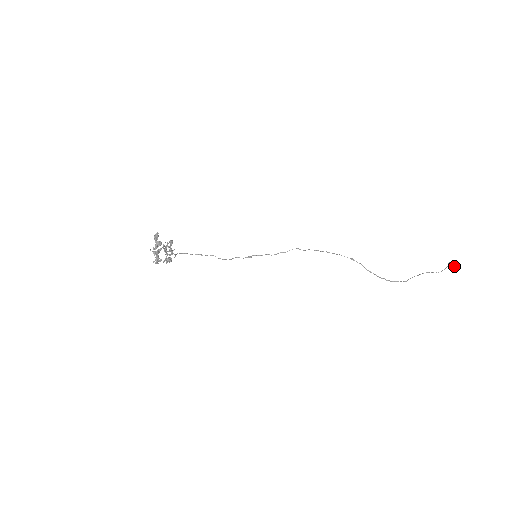
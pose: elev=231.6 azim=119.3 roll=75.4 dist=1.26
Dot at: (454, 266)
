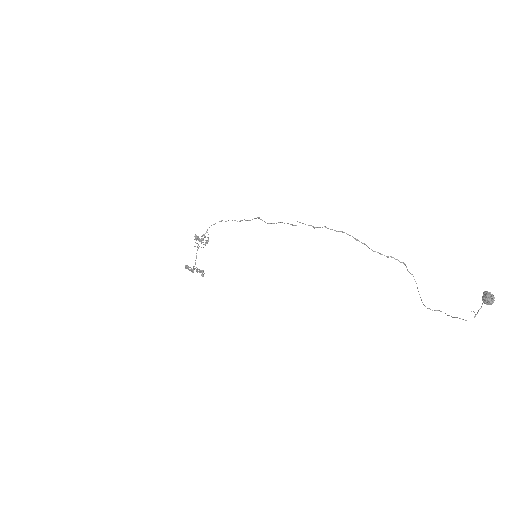
Dot at: (486, 303)
